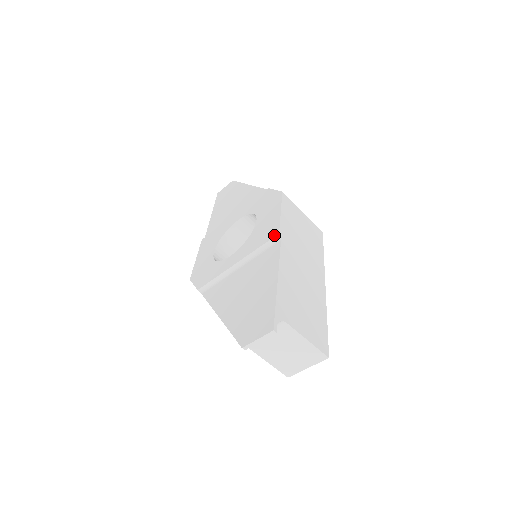
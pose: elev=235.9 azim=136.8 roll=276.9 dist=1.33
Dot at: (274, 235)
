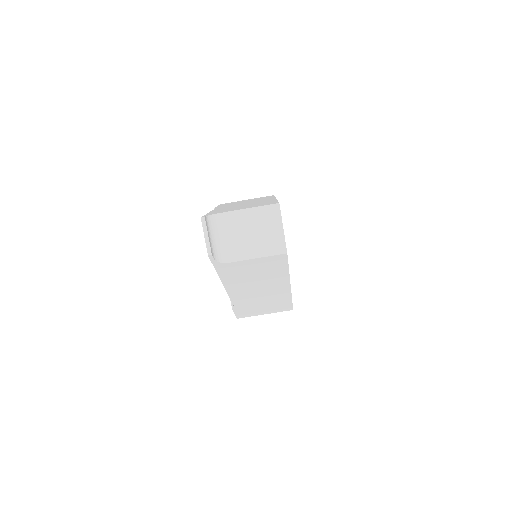
Dot at: occluded
